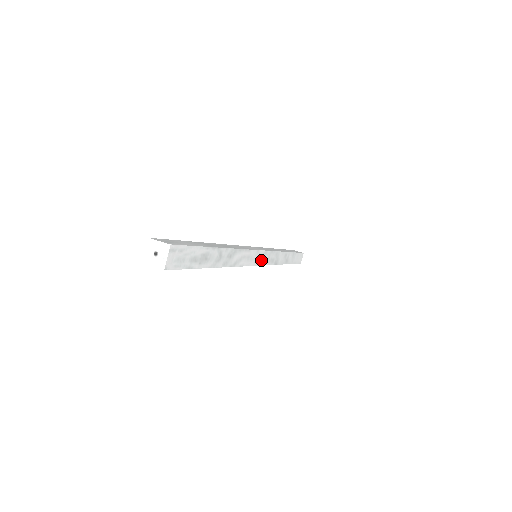
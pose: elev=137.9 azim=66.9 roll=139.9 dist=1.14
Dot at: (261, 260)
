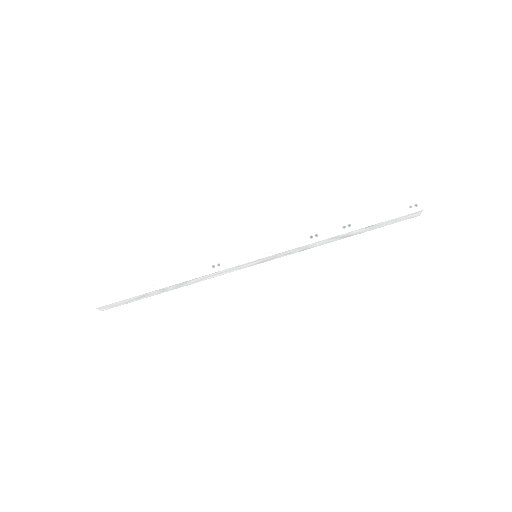
Dot at: (255, 263)
